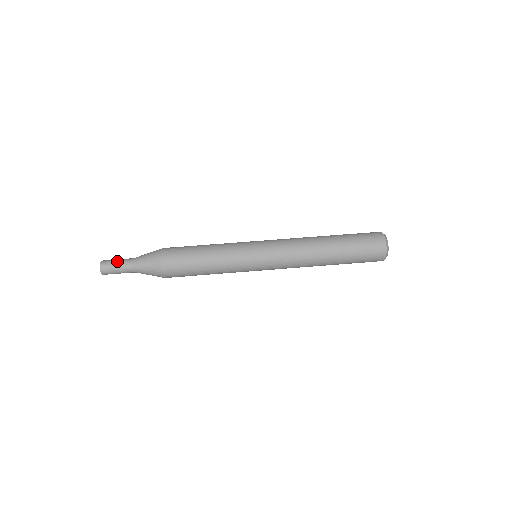
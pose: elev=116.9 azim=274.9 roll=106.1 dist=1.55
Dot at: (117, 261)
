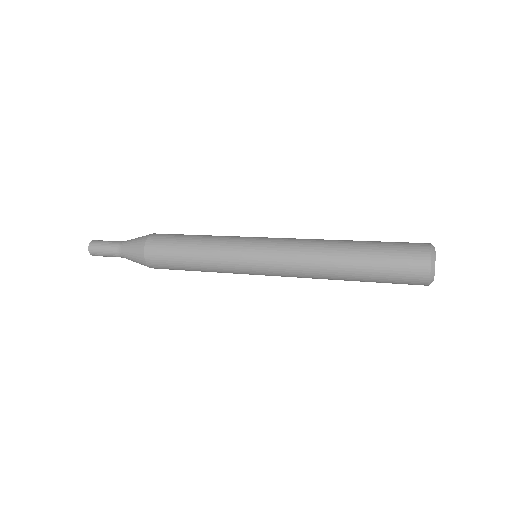
Dot at: occluded
